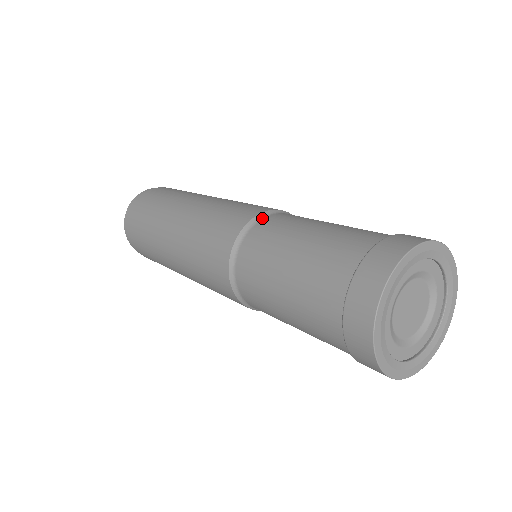
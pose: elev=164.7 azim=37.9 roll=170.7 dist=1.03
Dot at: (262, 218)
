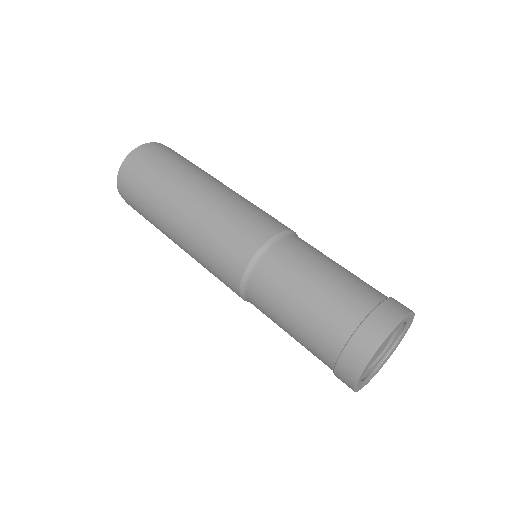
Dot at: (252, 269)
